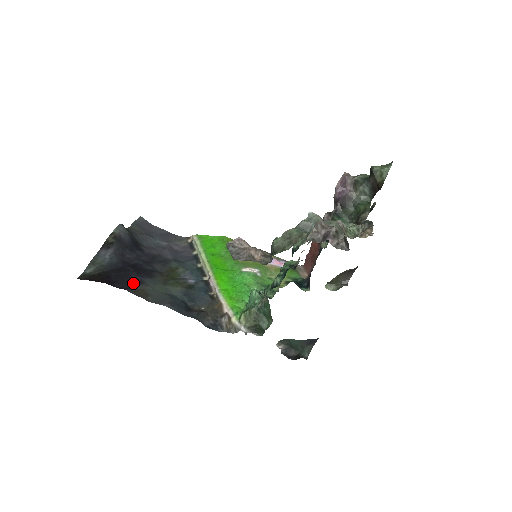
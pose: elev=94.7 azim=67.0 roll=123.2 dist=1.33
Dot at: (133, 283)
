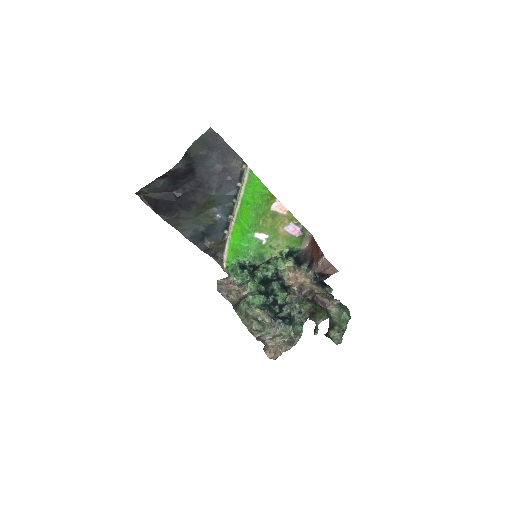
Dot at: (172, 213)
